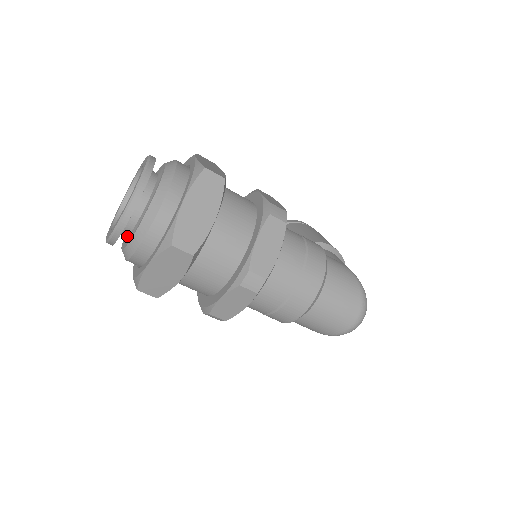
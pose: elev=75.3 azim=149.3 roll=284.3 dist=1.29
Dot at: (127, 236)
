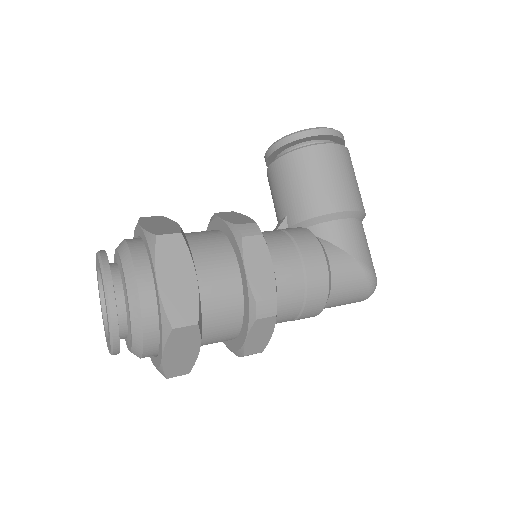
Dot at: occluded
